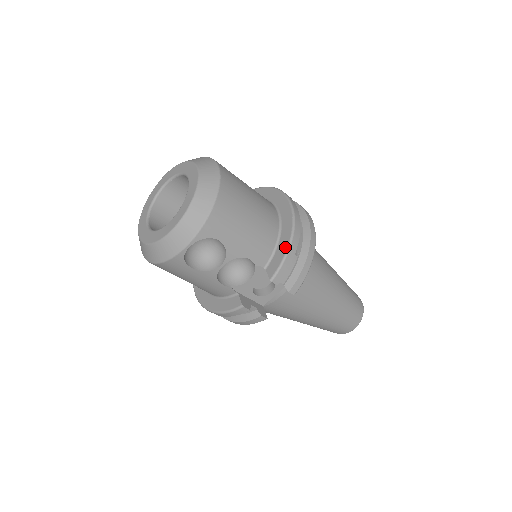
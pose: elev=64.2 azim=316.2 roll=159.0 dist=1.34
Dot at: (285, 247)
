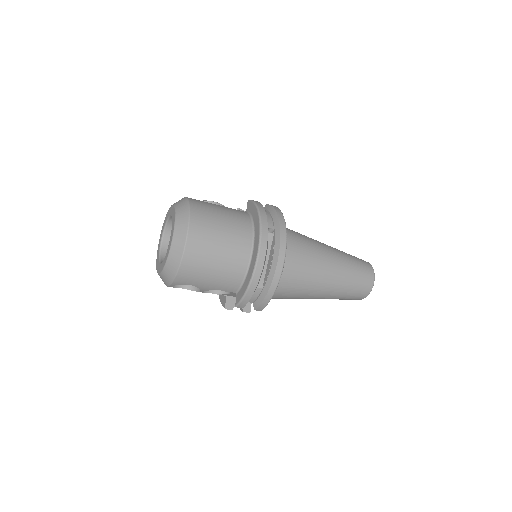
Dot at: (245, 288)
